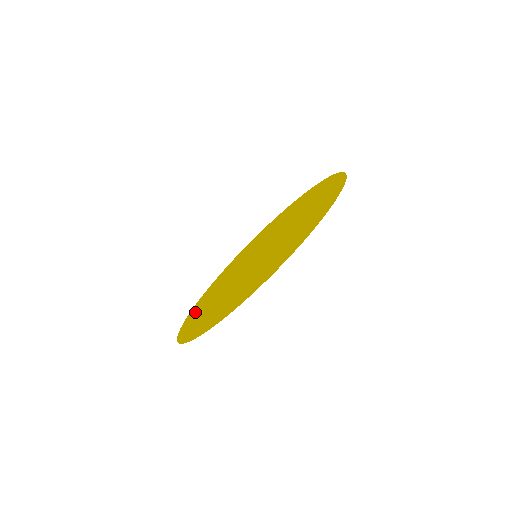
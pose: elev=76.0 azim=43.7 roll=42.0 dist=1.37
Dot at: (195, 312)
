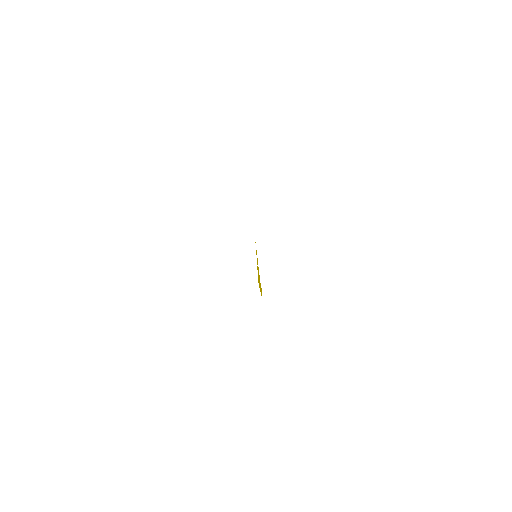
Dot at: occluded
